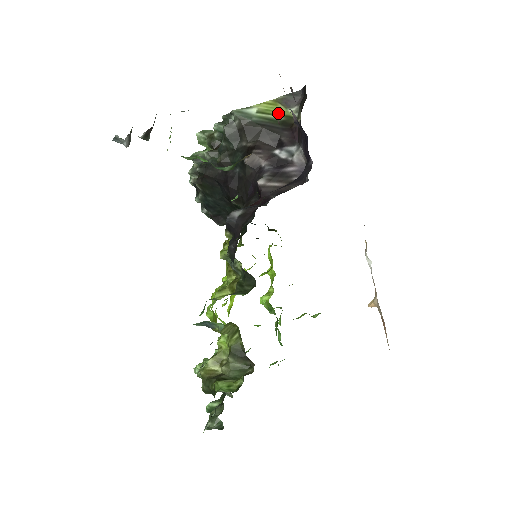
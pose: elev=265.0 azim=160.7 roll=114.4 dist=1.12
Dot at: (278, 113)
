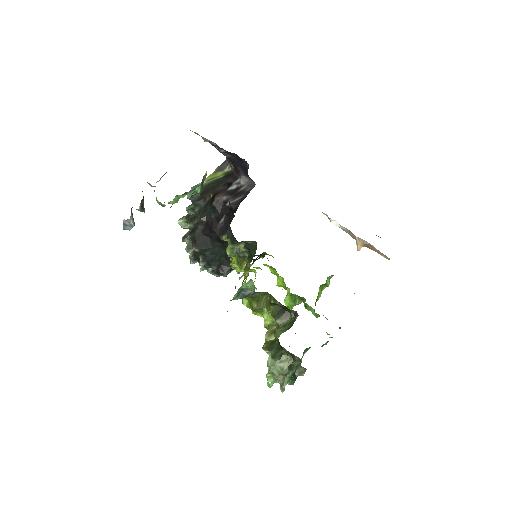
Dot at: (219, 175)
